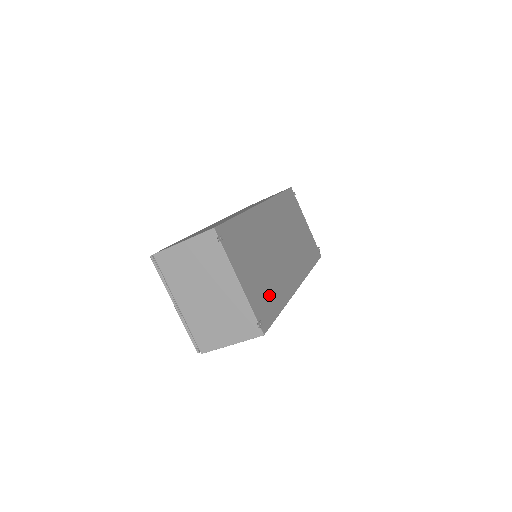
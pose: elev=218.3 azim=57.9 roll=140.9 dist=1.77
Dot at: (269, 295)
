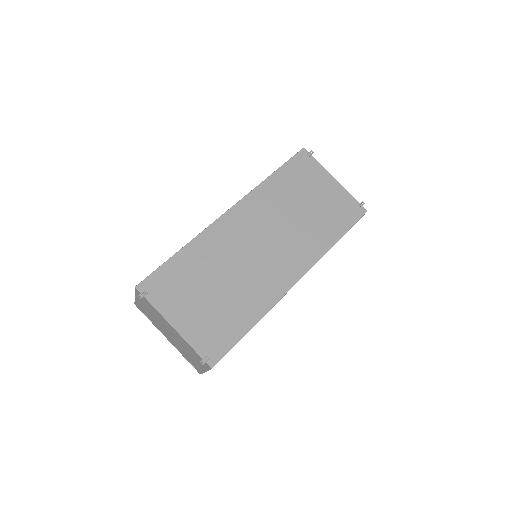
Dot at: (229, 319)
